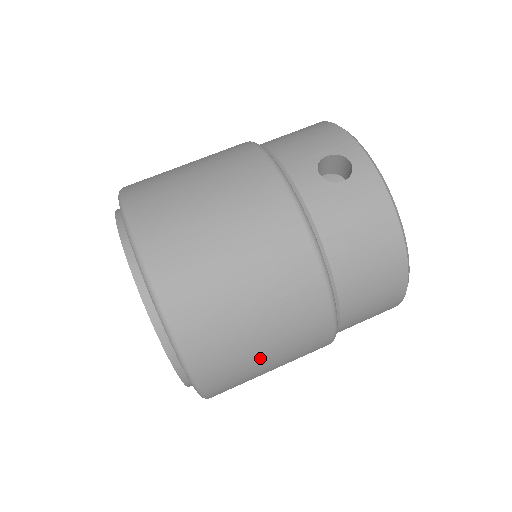
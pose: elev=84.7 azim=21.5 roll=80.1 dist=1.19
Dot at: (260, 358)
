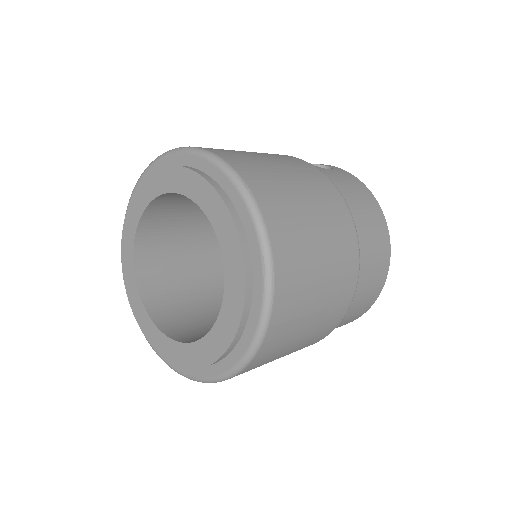
Dot at: (316, 270)
